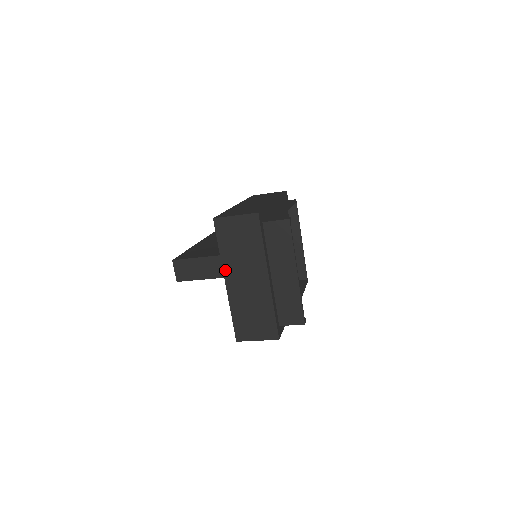
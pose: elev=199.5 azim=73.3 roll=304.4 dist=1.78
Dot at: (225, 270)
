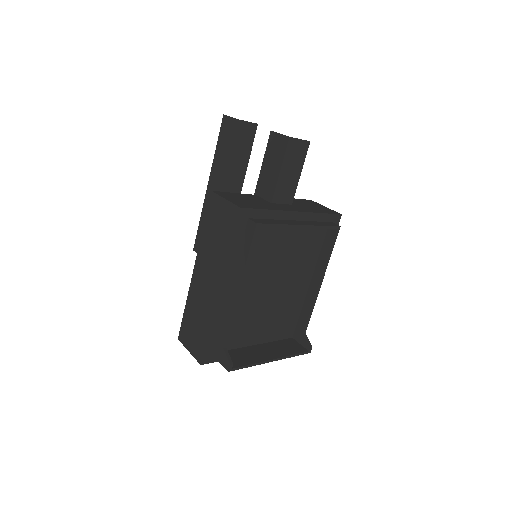
Dot at: occluded
